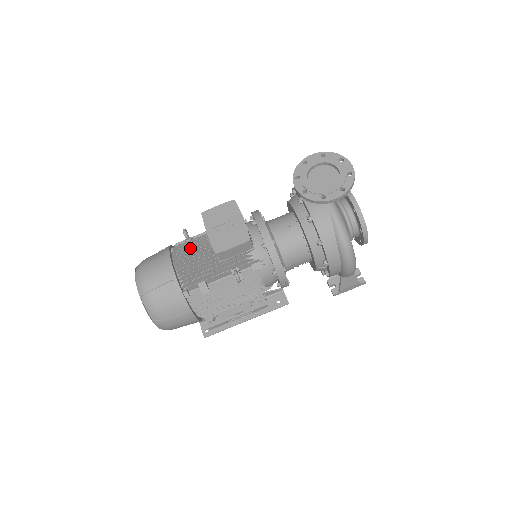
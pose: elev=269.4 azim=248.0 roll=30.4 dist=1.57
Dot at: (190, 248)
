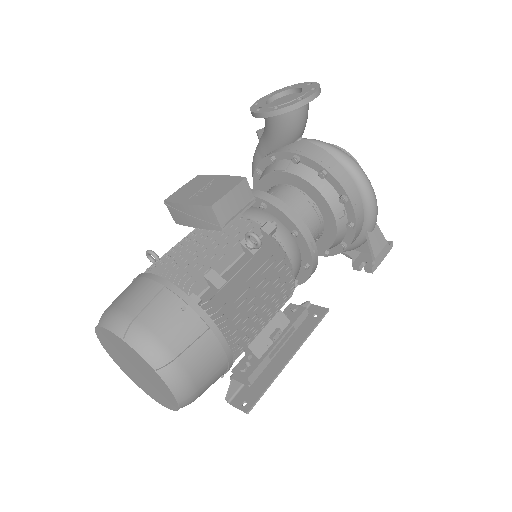
Dot at: occluded
